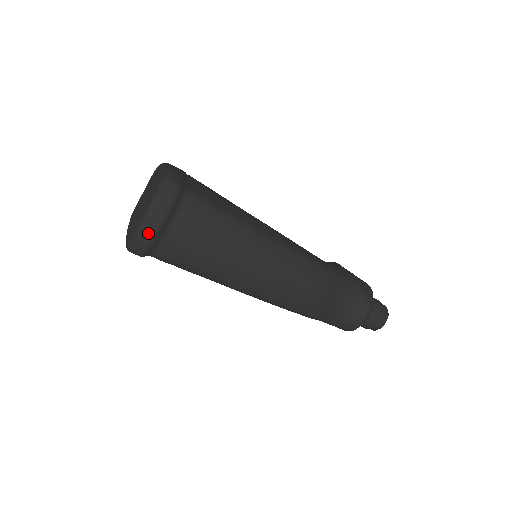
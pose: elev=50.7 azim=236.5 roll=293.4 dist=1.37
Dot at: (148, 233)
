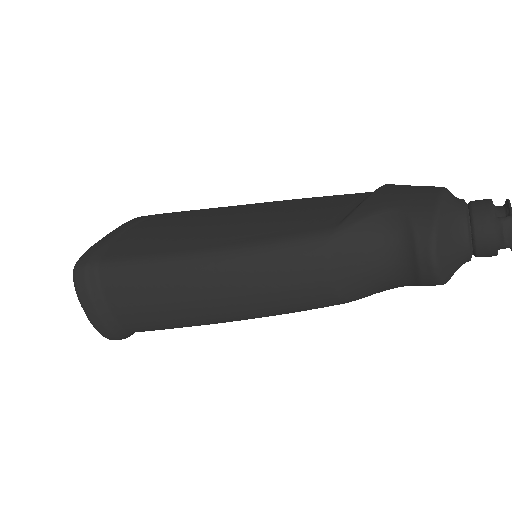
Dot at: (97, 324)
